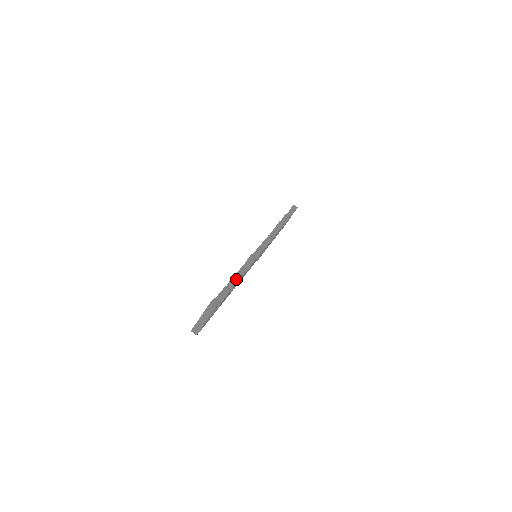
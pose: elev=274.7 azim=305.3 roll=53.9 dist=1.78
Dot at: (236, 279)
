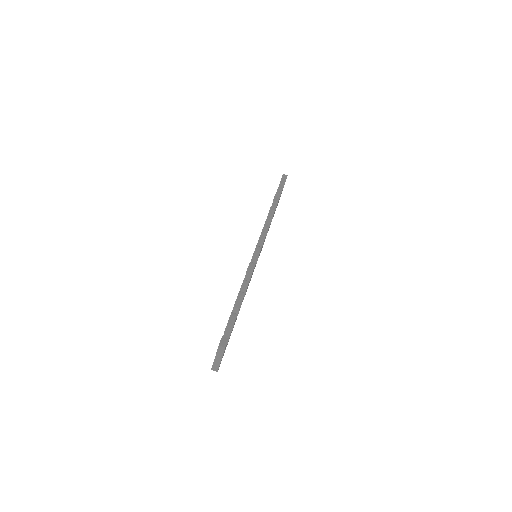
Dot at: (240, 299)
